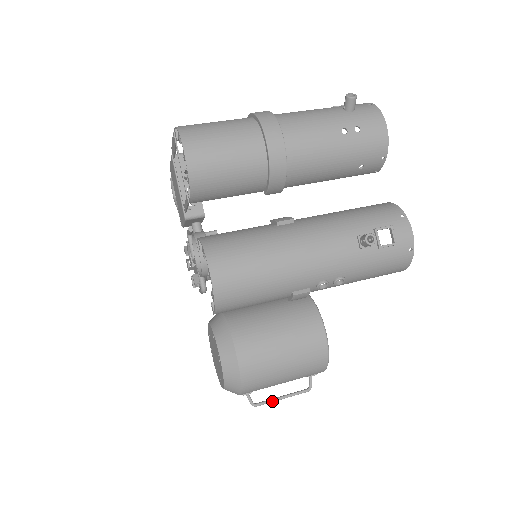
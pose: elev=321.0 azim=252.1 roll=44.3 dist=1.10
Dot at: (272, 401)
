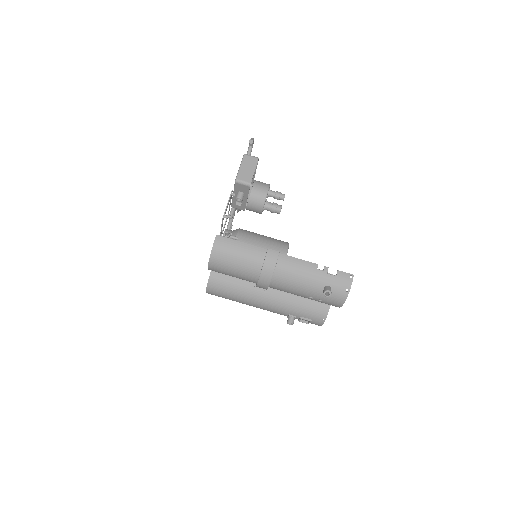
Dot at: occluded
